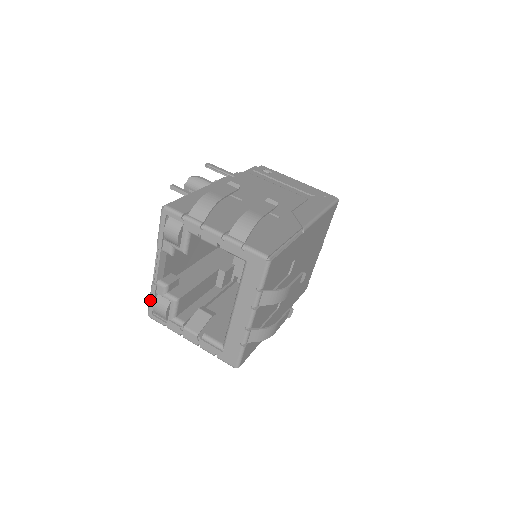
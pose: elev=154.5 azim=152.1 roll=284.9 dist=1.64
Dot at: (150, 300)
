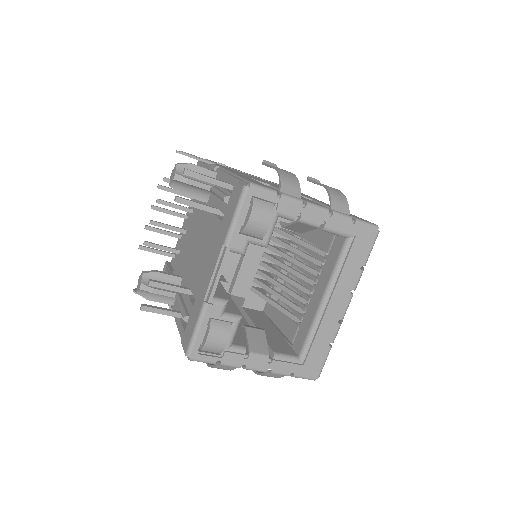
Dot at: (198, 331)
